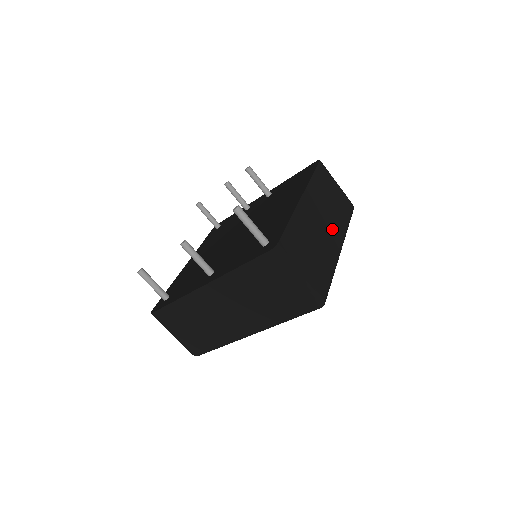
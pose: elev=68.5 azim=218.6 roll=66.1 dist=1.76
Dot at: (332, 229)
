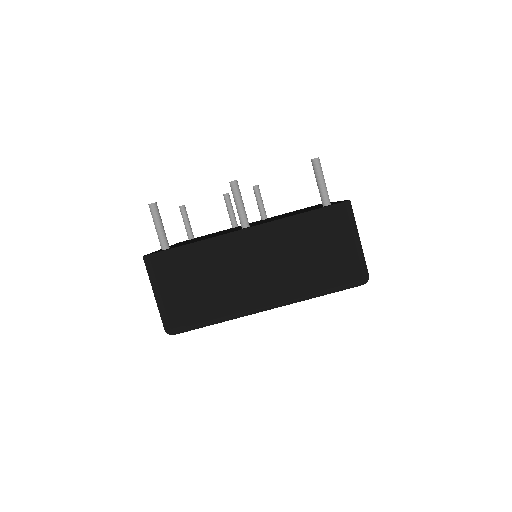
Dot at: occluded
